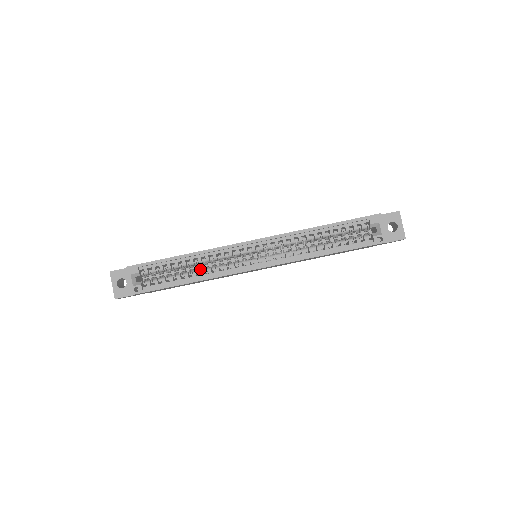
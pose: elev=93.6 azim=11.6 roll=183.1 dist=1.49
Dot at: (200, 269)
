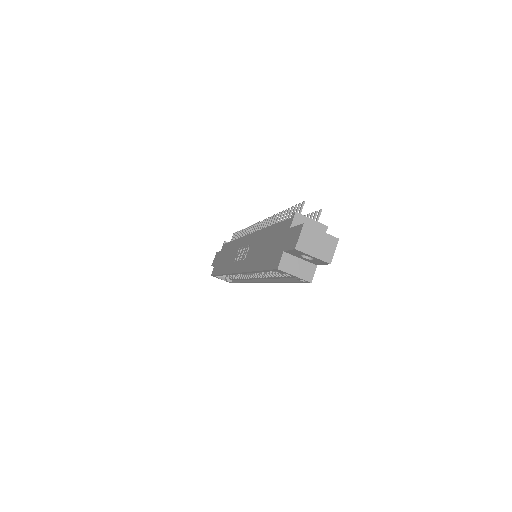
Dot at: (238, 275)
